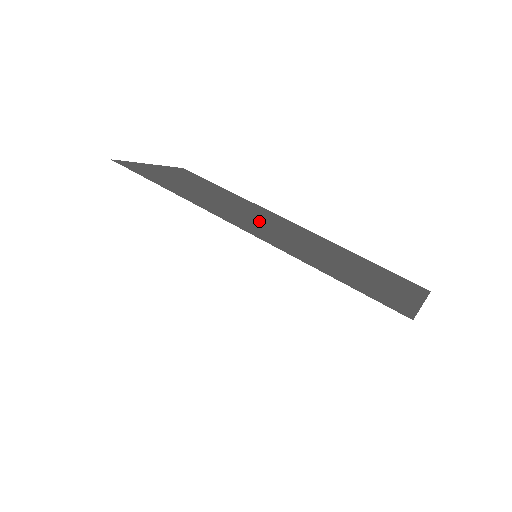
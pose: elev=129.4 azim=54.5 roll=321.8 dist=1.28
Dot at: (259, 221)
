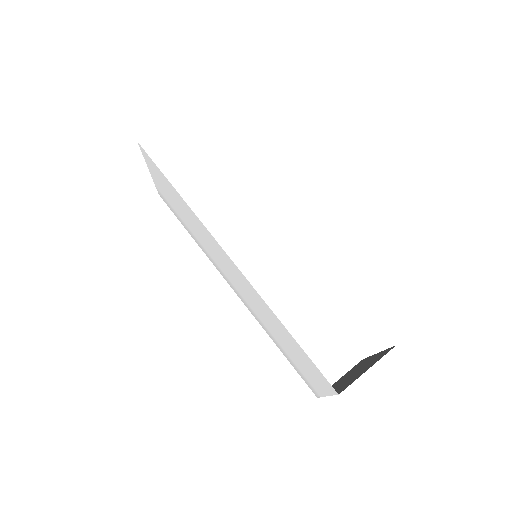
Dot at: occluded
